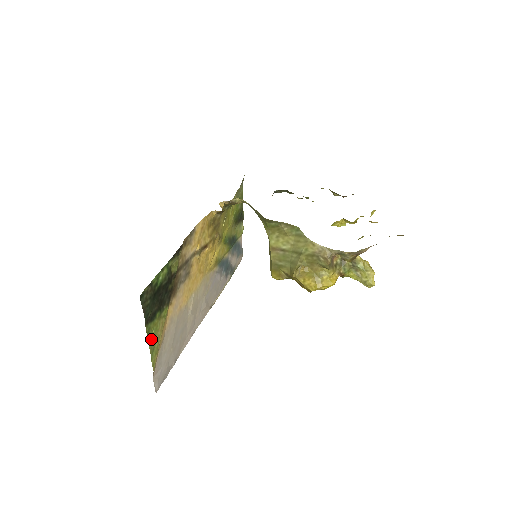
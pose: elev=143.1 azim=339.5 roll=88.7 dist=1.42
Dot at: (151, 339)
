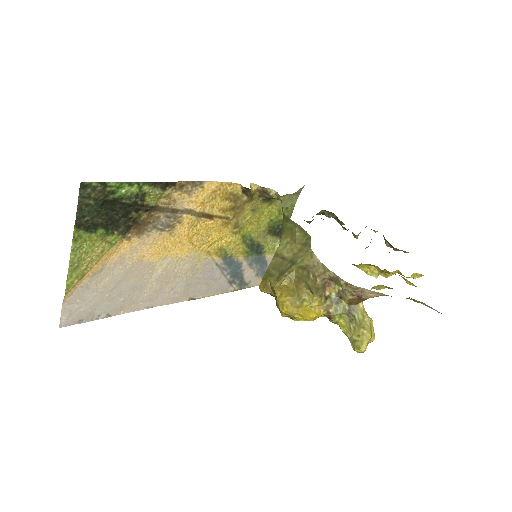
Dot at: (77, 252)
